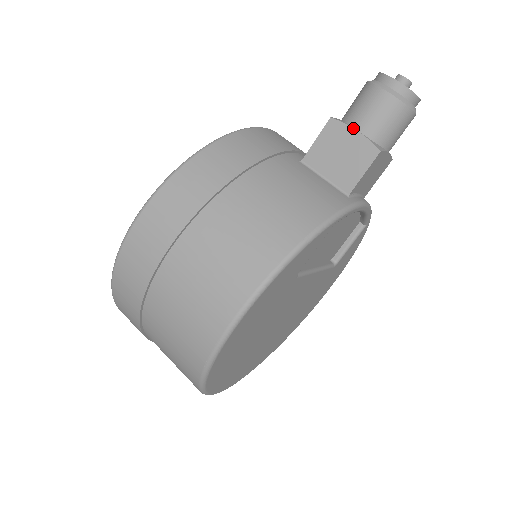
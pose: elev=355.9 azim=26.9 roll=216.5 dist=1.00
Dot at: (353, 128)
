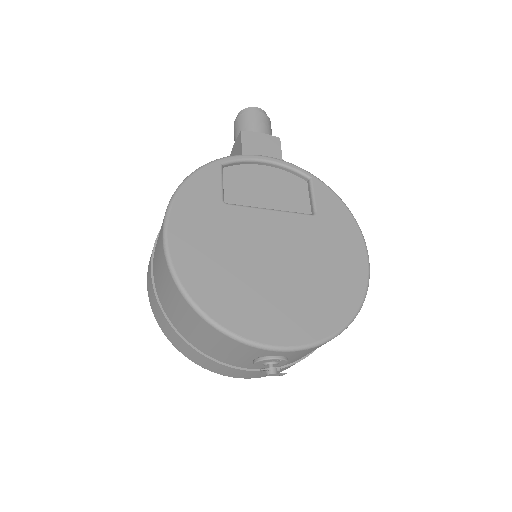
Dot at: (234, 145)
